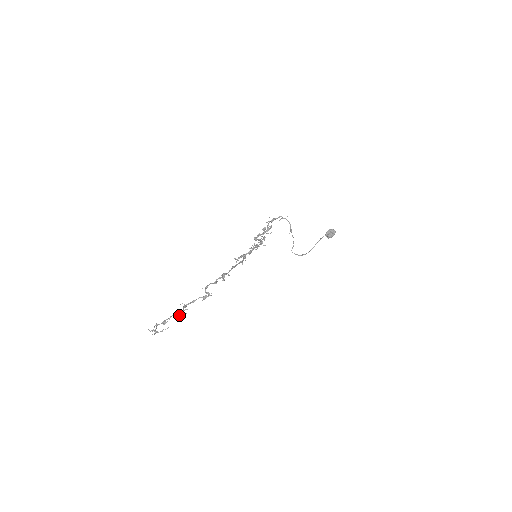
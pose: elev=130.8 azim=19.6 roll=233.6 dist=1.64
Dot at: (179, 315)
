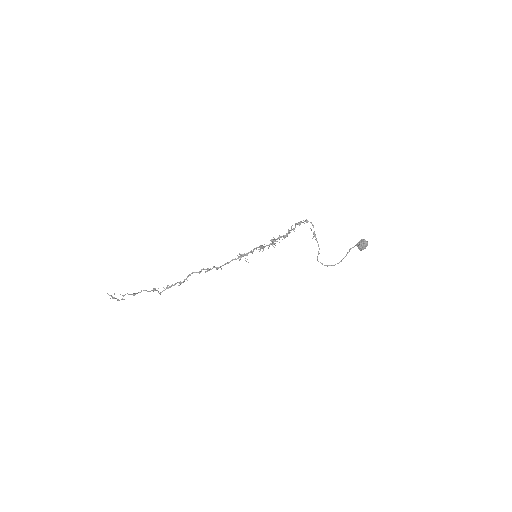
Dot at: (159, 293)
